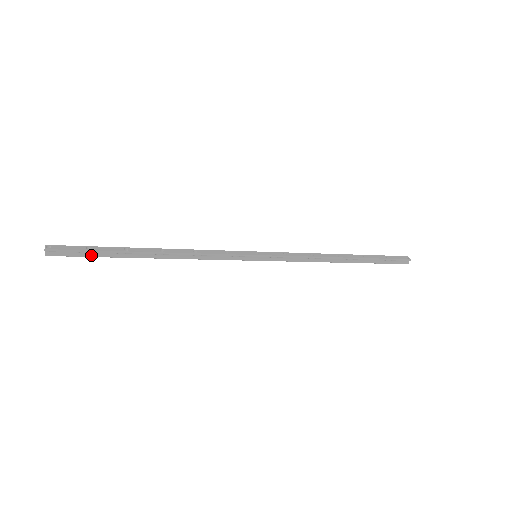
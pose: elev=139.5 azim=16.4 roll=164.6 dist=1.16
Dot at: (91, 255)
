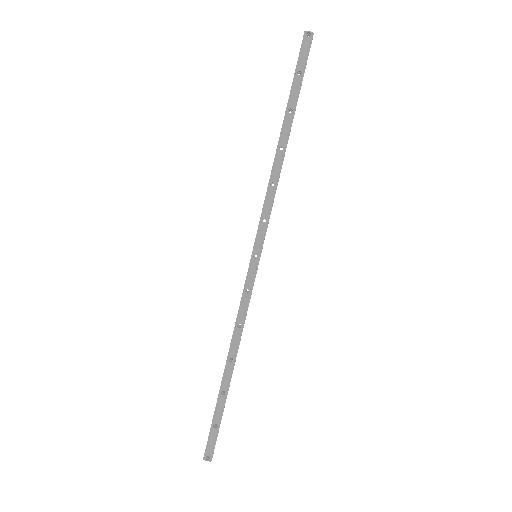
Dot at: (220, 422)
